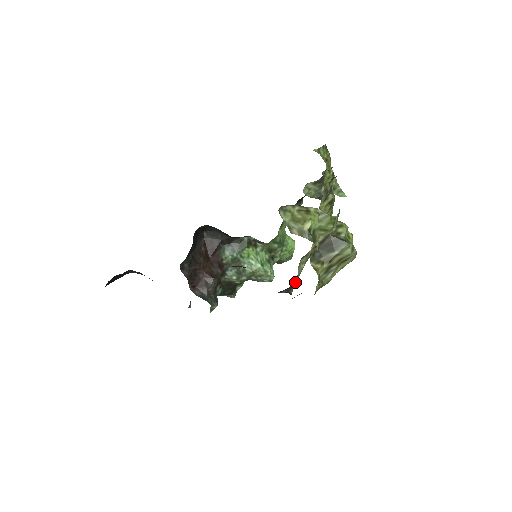
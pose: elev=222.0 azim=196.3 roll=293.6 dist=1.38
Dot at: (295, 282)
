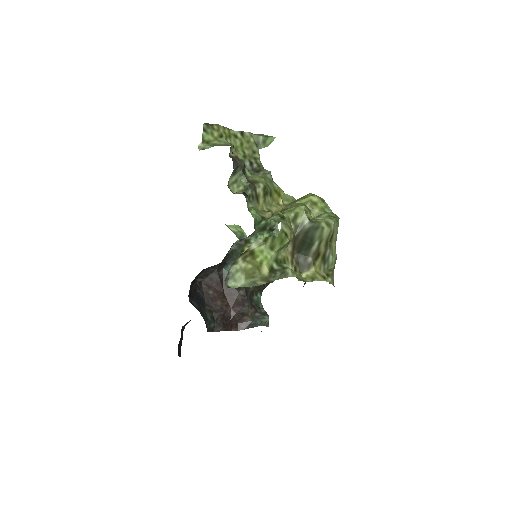
Dot at: occluded
